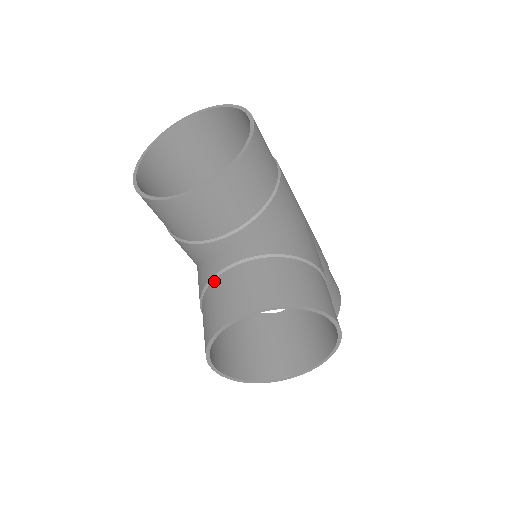
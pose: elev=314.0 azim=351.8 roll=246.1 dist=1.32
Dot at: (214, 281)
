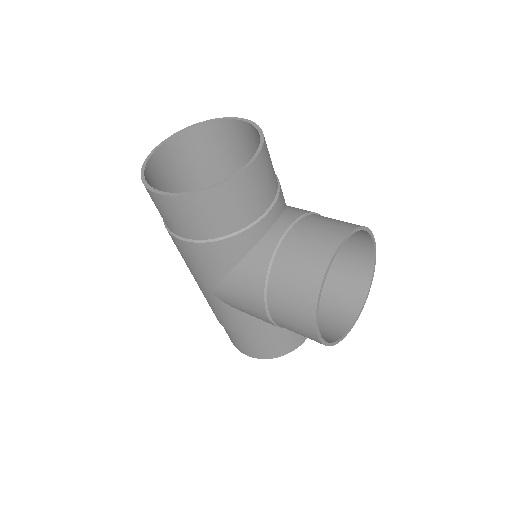
Dot at: (277, 254)
